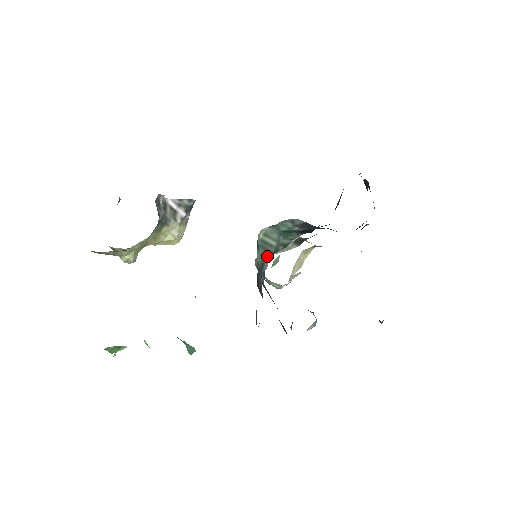
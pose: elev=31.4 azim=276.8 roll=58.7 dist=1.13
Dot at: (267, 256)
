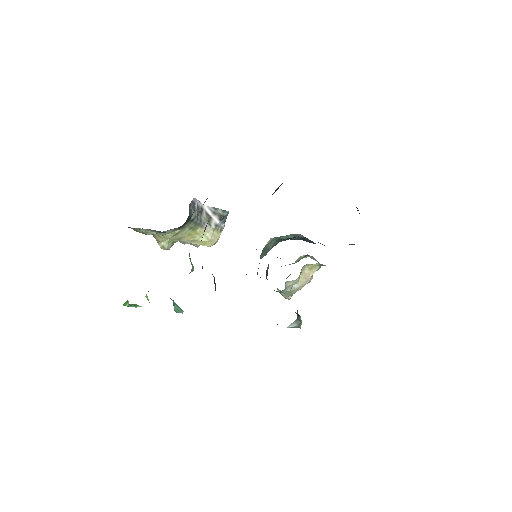
Dot at: occluded
